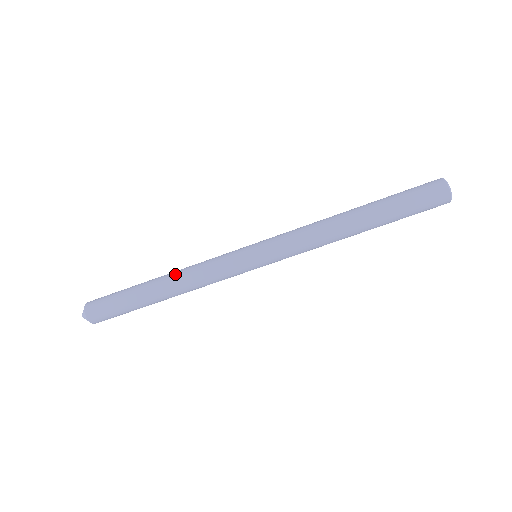
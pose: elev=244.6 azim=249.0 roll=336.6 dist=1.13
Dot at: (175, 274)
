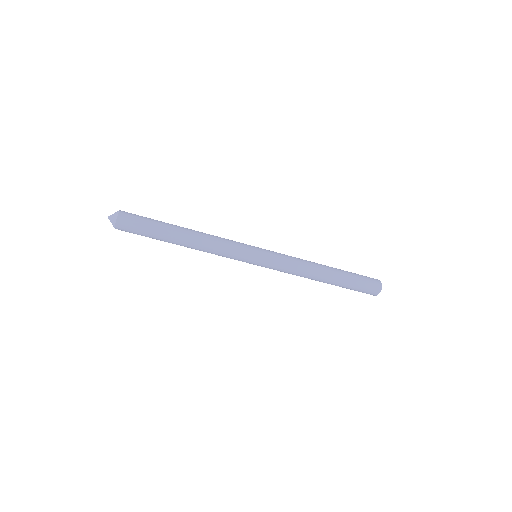
Dot at: (197, 244)
